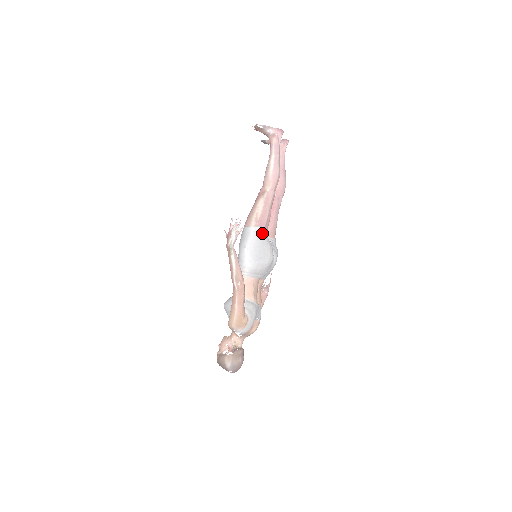
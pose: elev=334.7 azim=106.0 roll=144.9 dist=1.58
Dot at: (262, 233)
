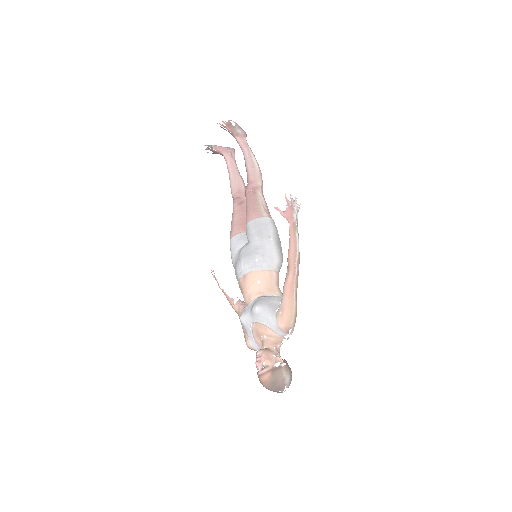
Dot at: (275, 225)
